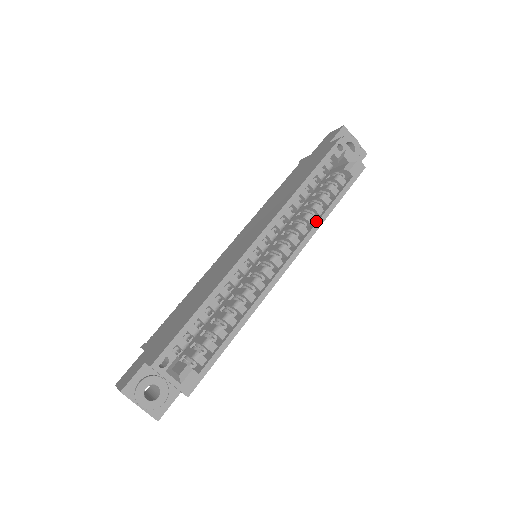
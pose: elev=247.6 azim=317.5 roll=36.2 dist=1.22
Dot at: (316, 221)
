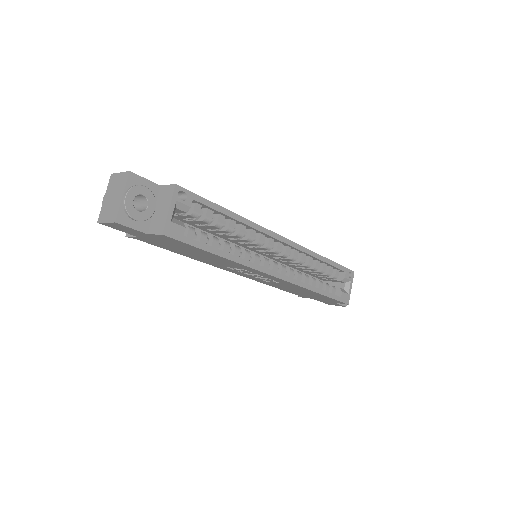
Dot at: occluded
